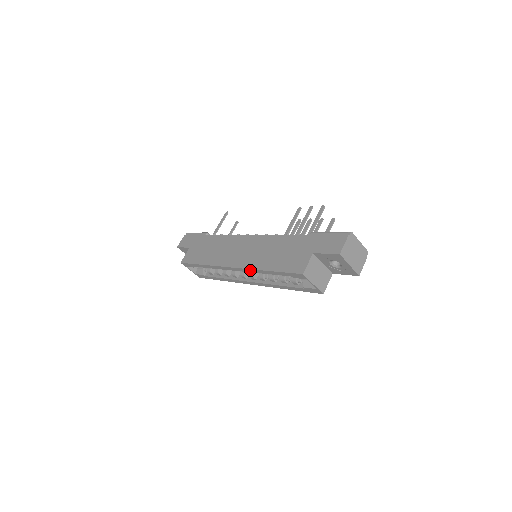
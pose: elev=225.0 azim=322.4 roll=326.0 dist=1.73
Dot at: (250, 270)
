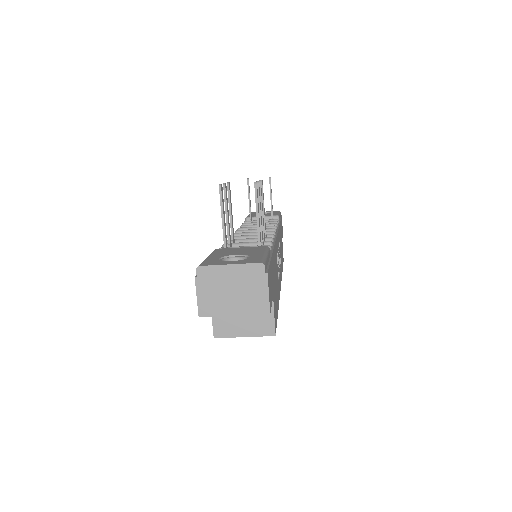
Dot at: occluded
